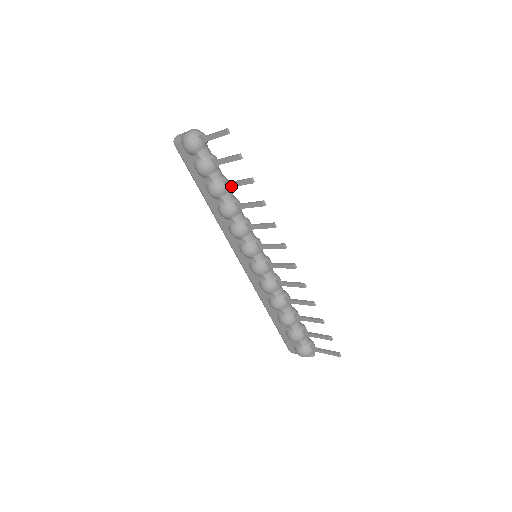
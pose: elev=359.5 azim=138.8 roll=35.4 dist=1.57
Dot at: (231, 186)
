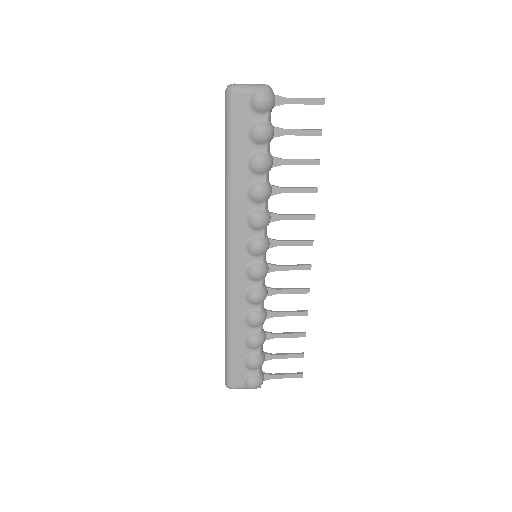
Dot at: (283, 163)
